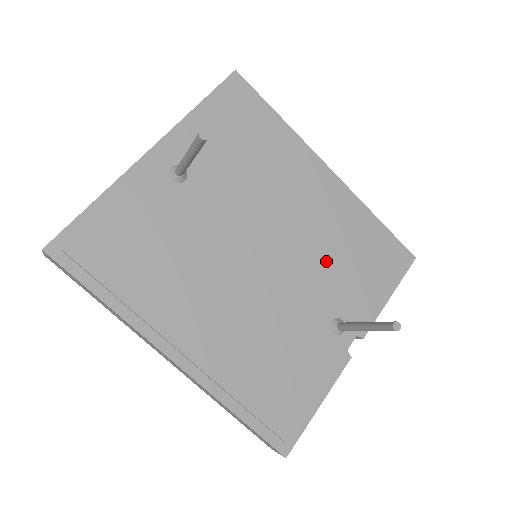
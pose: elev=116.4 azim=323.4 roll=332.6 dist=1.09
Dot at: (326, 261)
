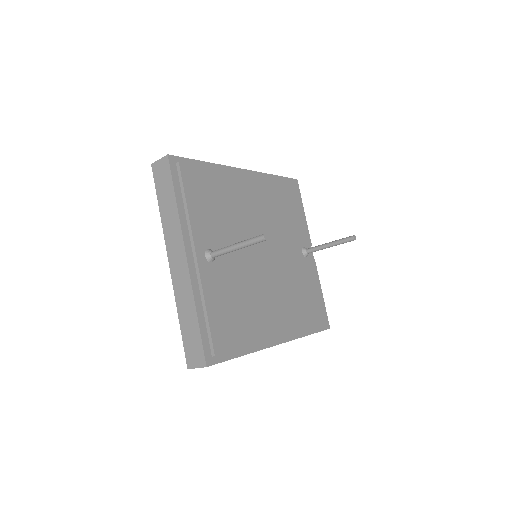
Dot at: (281, 225)
